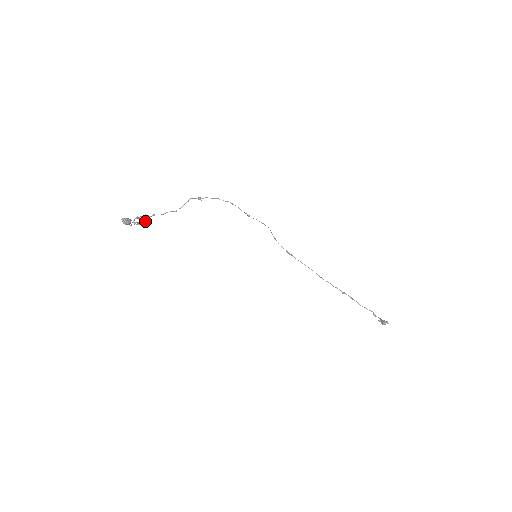
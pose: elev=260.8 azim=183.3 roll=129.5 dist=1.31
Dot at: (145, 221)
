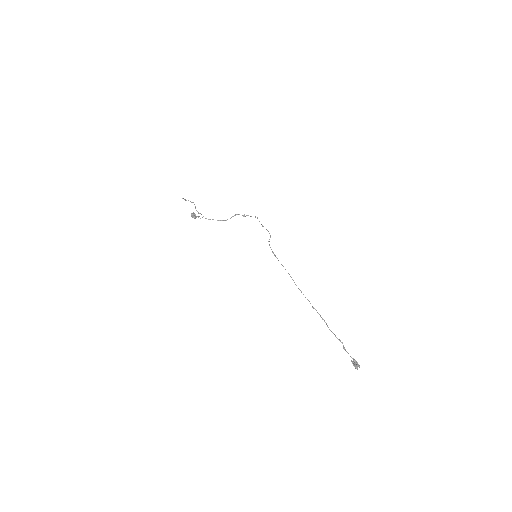
Dot at: (198, 213)
